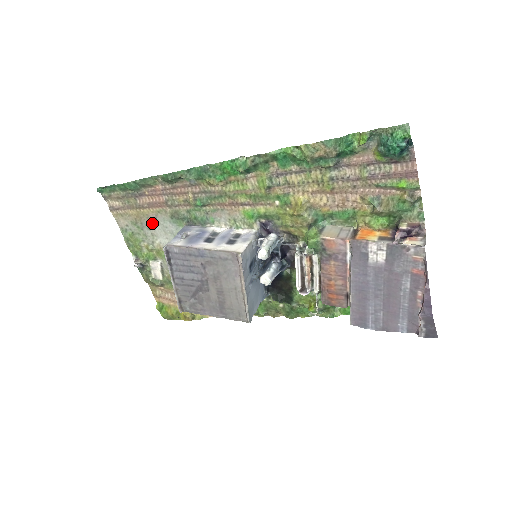
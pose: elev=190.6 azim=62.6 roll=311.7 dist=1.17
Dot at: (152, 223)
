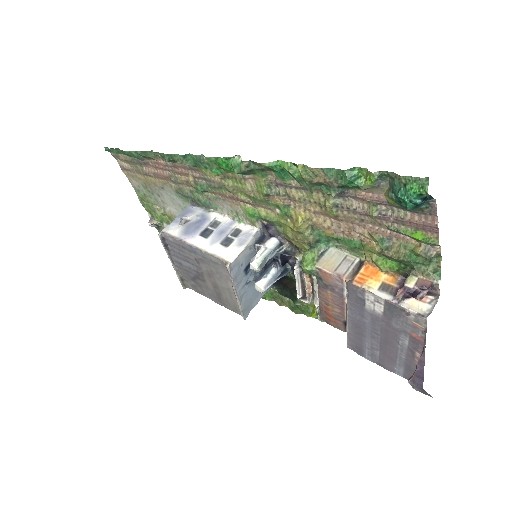
Dot at: (160, 191)
